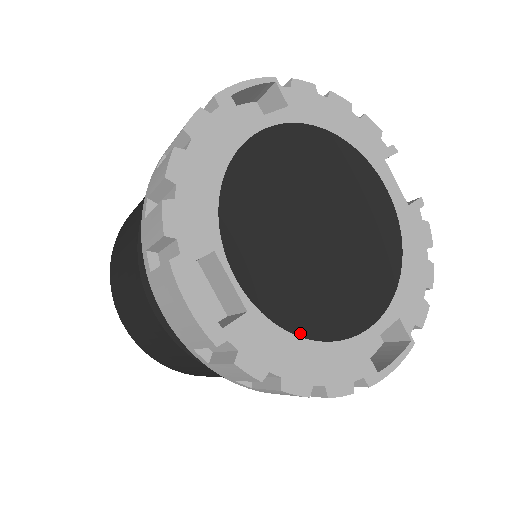
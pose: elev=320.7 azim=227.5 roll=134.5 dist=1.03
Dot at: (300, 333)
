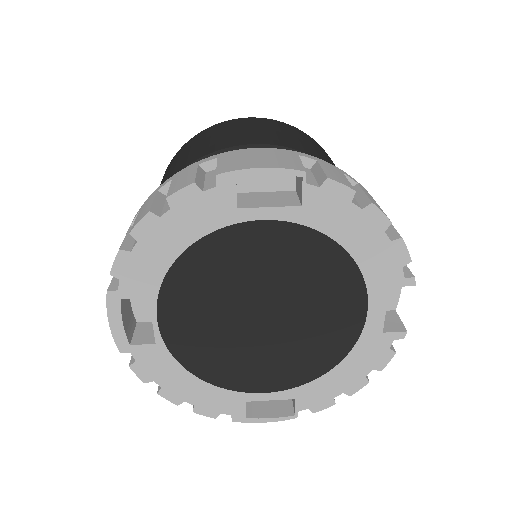
Dot at: (193, 372)
